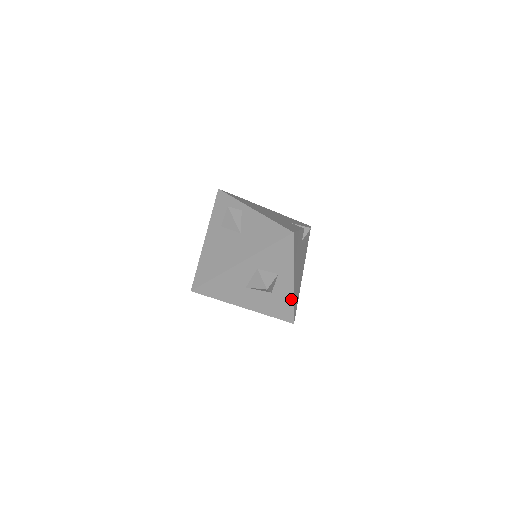
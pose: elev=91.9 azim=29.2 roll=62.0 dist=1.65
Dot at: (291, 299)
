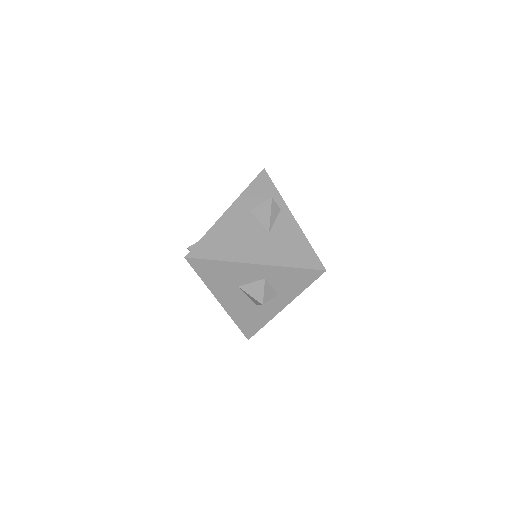
Dot at: (267, 320)
